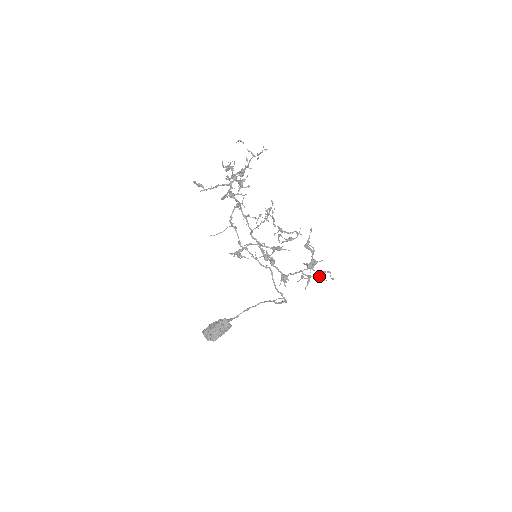
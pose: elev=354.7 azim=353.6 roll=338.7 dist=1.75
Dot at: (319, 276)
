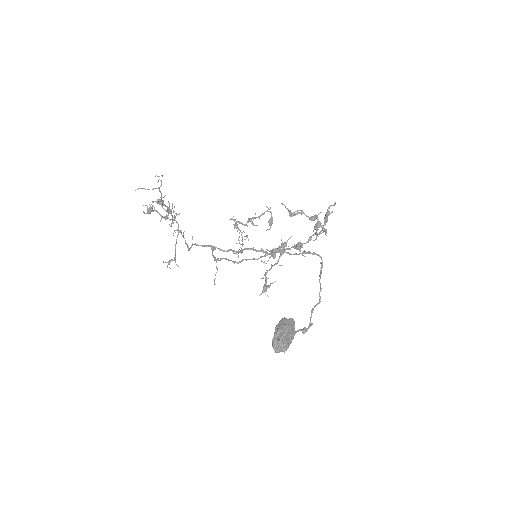
Dot at: (326, 218)
